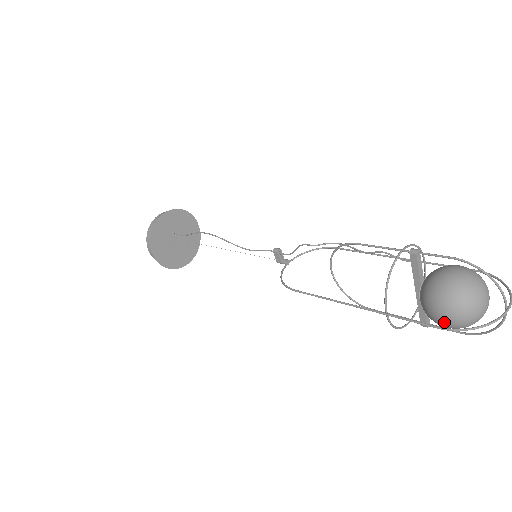
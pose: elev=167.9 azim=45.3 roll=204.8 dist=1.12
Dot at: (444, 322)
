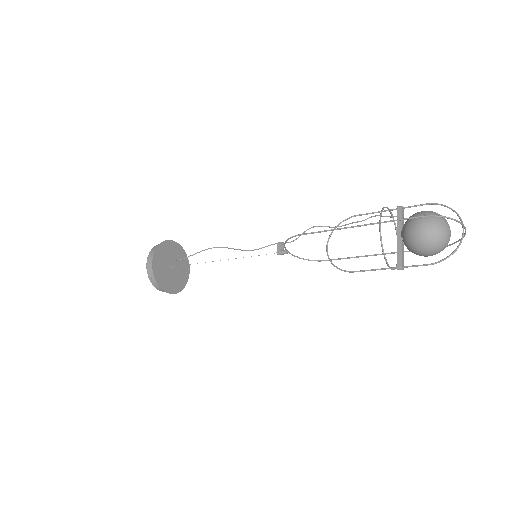
Dot at: (422, 228)
